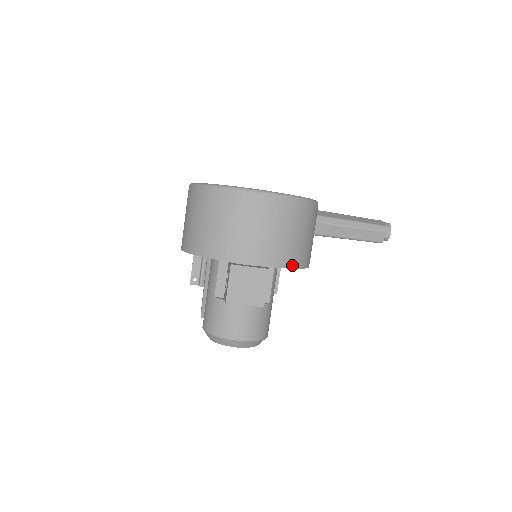
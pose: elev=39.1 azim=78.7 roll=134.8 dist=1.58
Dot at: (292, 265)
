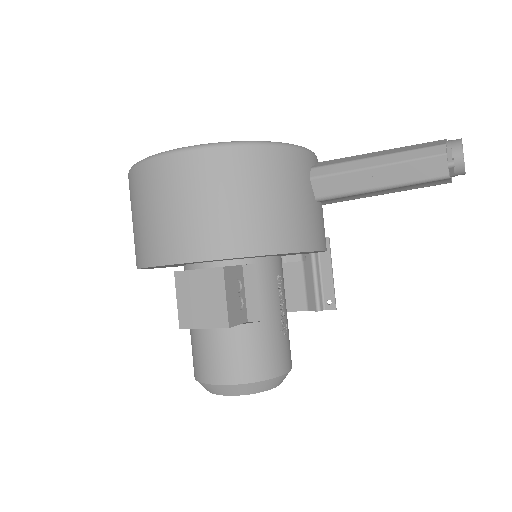
Dot at: (240, 252)
